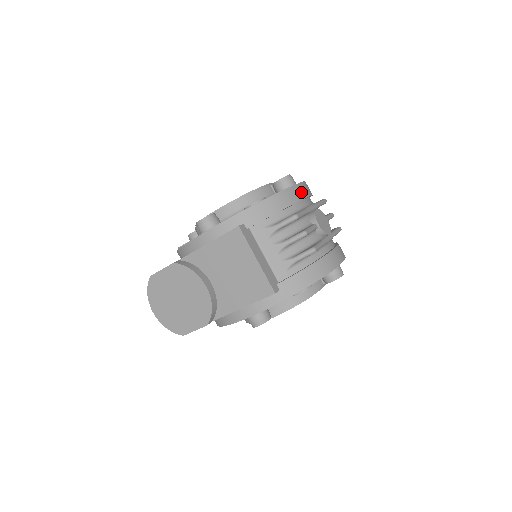
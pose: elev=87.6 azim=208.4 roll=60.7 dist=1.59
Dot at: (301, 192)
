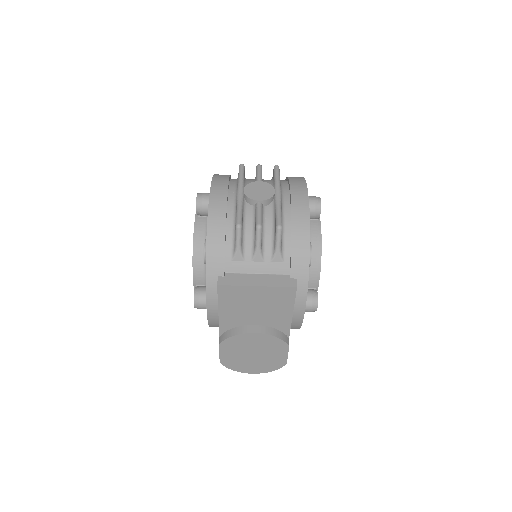
Dot at: (219, 198)
